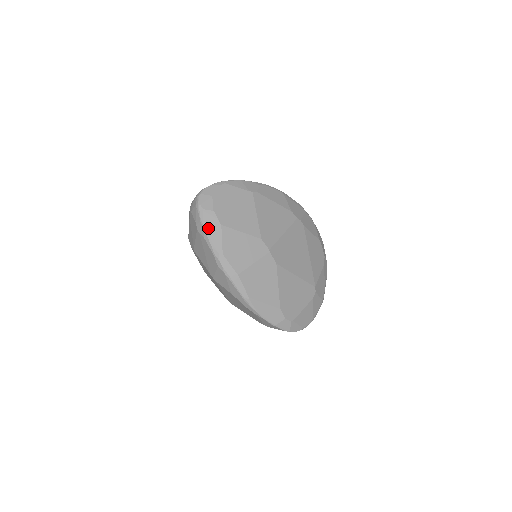
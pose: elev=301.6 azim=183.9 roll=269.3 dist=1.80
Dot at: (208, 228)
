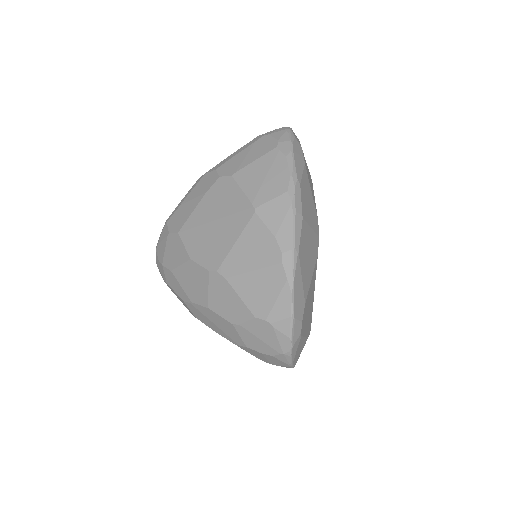
Dot at: (295, 152)
